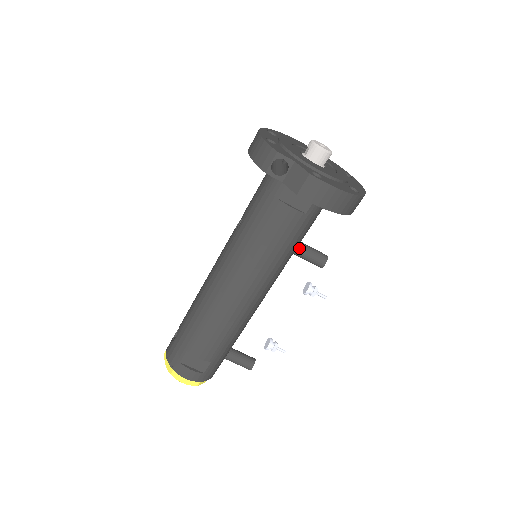
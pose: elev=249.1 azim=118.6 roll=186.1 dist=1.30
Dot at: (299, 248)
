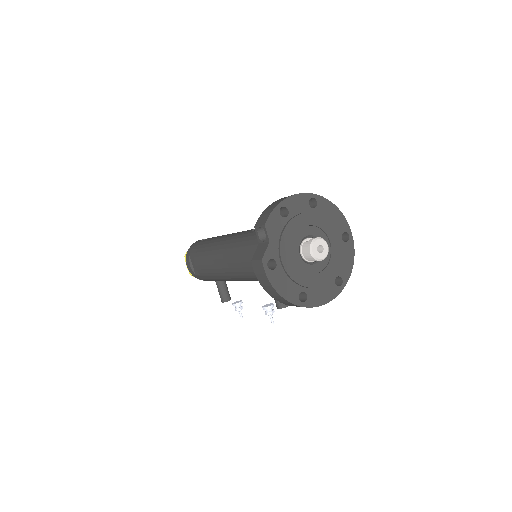
Dot at: occluded
